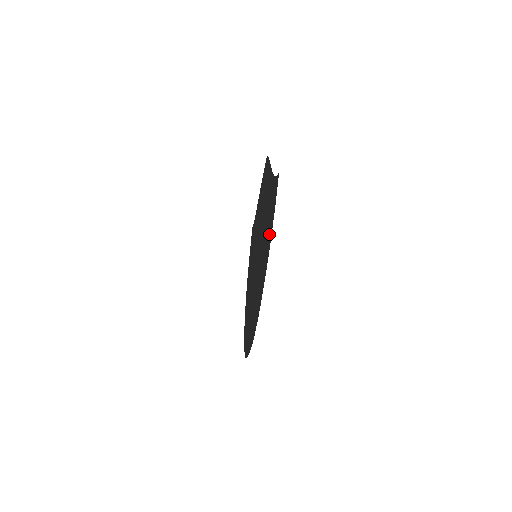
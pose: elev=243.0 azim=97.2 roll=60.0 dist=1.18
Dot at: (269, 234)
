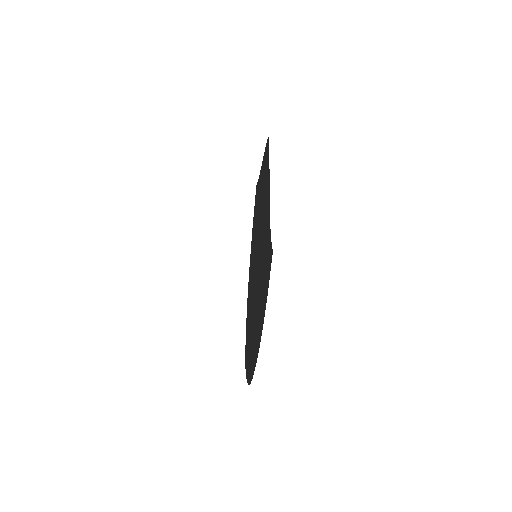
Dot at: (262, 305)
